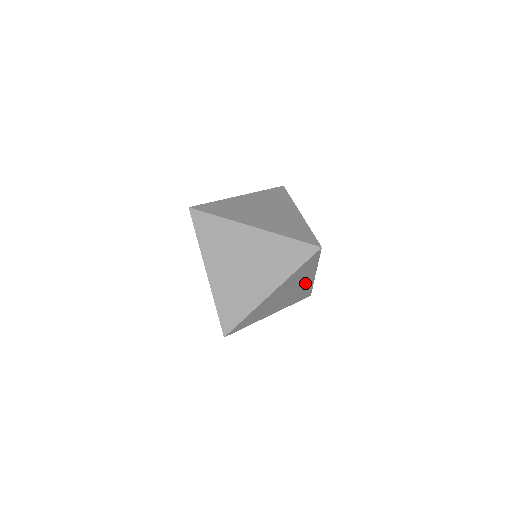
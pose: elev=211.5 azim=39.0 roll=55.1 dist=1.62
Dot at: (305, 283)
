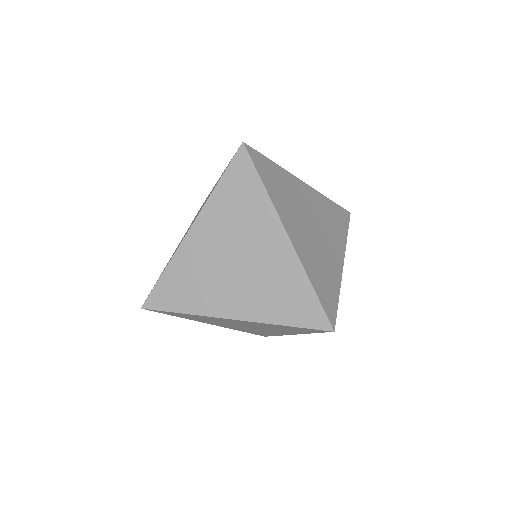
Dot at: (274, 253)
